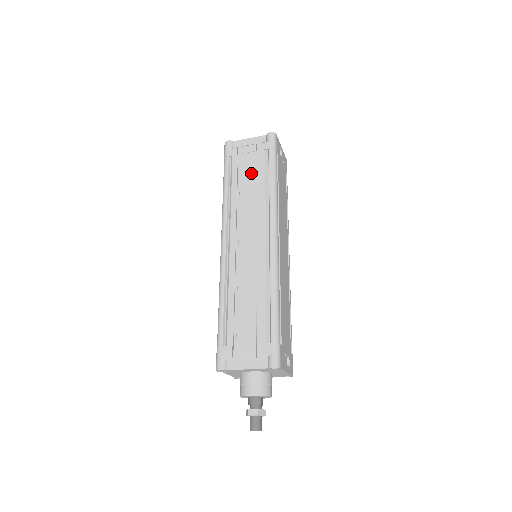
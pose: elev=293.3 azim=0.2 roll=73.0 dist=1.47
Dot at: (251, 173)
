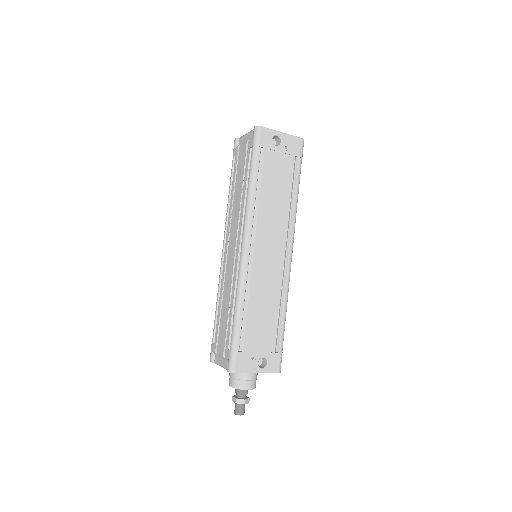
Dot at: (241, 176)
